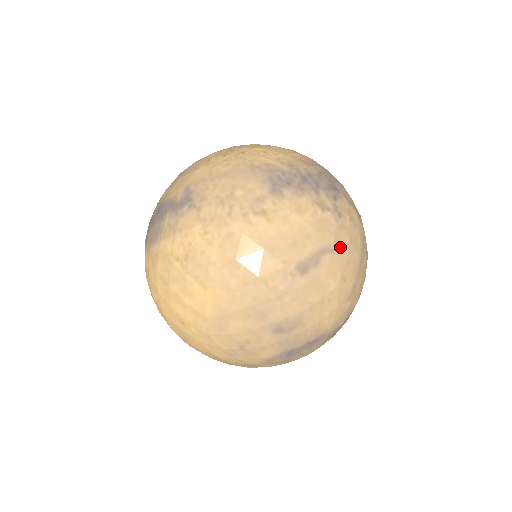
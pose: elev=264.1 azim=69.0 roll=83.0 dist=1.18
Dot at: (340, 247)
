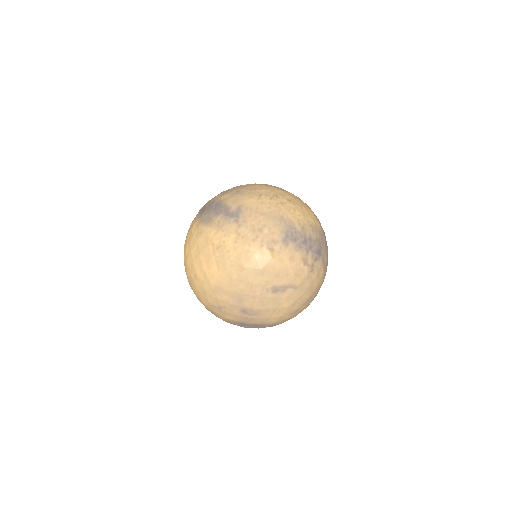
Dot at: (301, 288)
